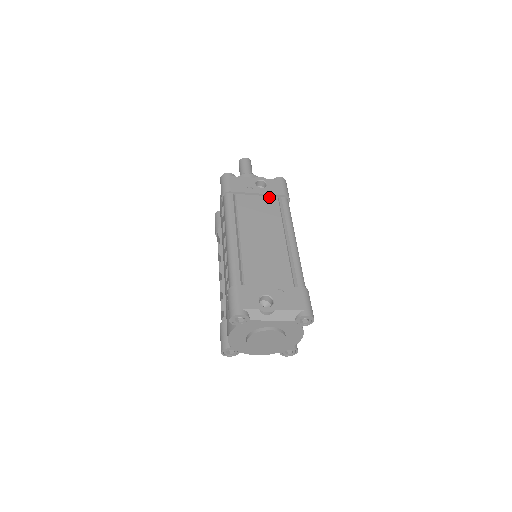
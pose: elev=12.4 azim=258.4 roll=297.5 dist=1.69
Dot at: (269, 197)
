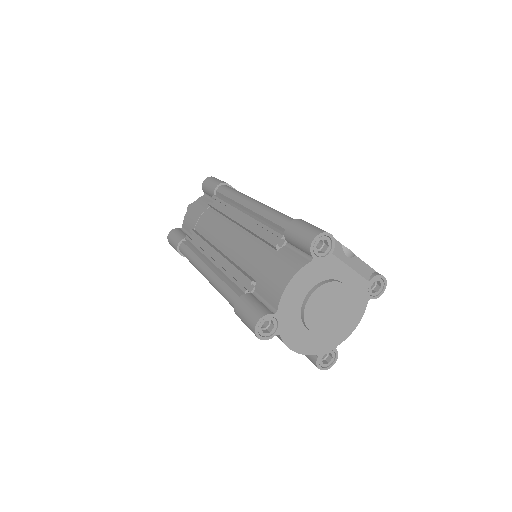
Dot at: occluded
